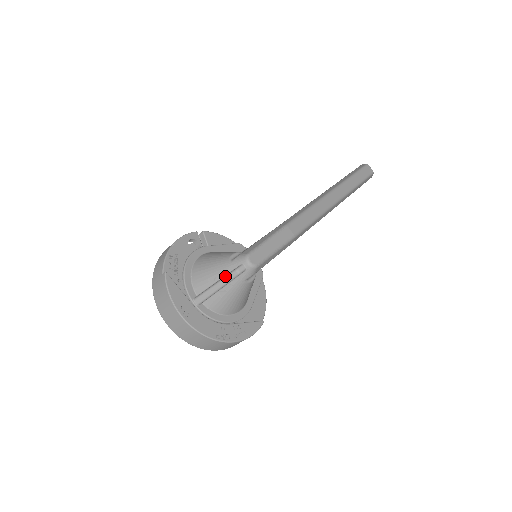
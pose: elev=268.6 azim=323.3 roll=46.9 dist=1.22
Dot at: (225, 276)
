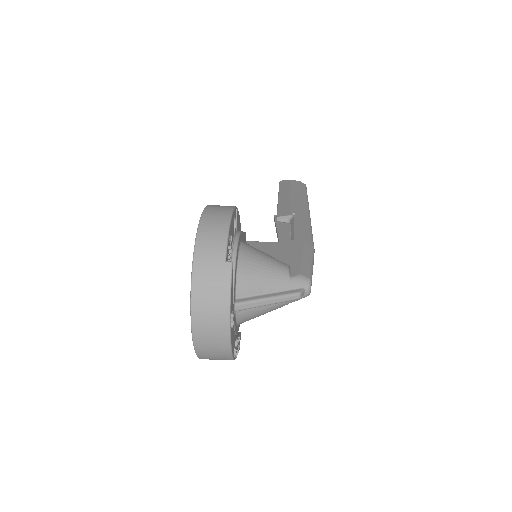
Dot at: (285, 294)
